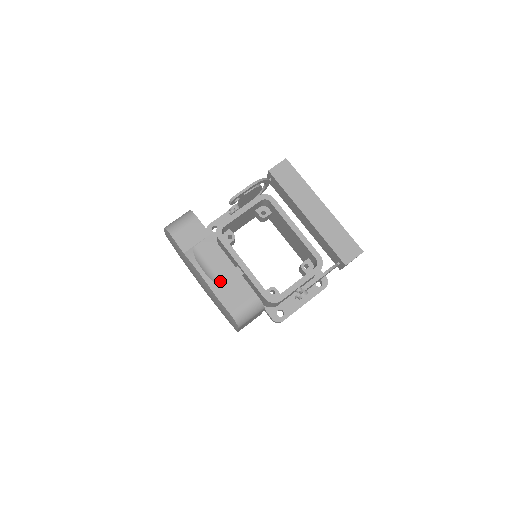
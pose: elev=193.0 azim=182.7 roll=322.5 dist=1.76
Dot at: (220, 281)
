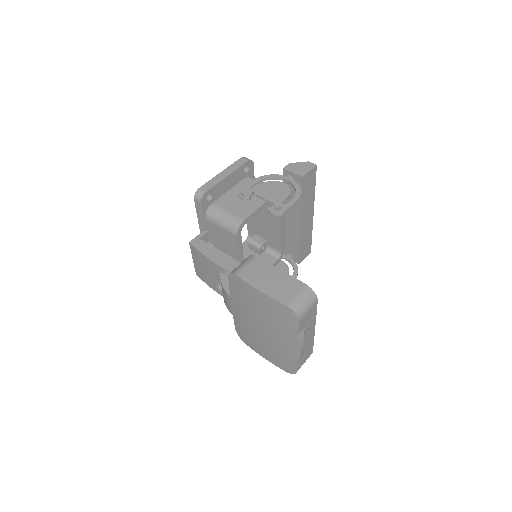
Dot at: (304, 350)
